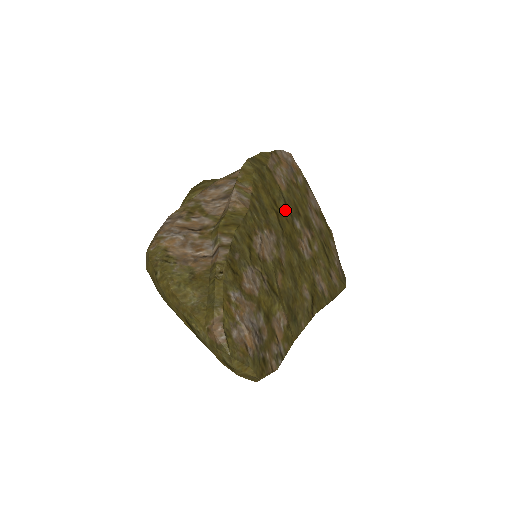
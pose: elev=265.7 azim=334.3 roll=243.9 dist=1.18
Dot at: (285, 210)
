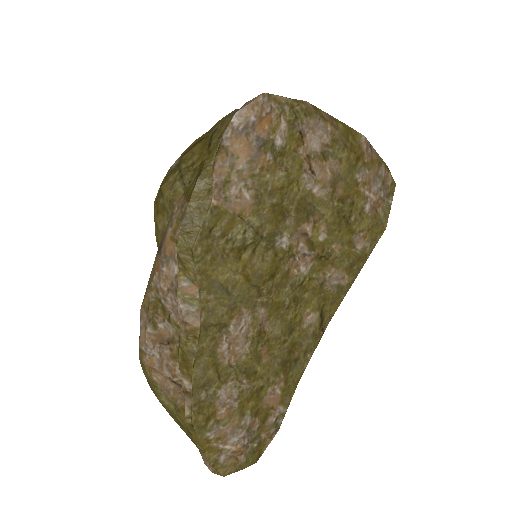
Dot at: (258, 247)
